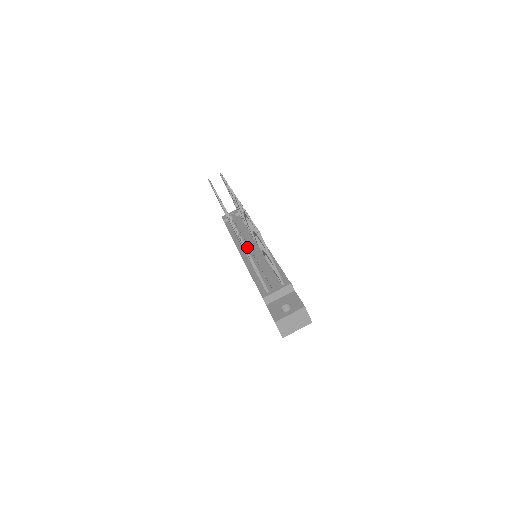
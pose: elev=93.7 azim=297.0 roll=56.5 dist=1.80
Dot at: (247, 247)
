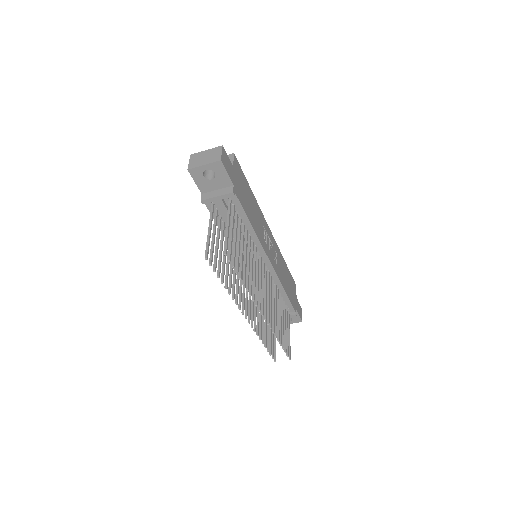
Dot at: occluded
